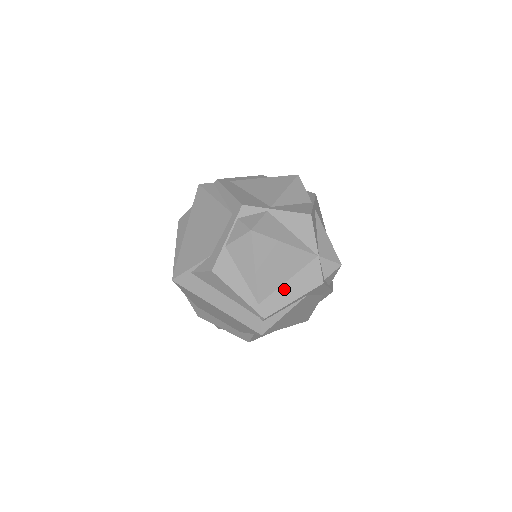
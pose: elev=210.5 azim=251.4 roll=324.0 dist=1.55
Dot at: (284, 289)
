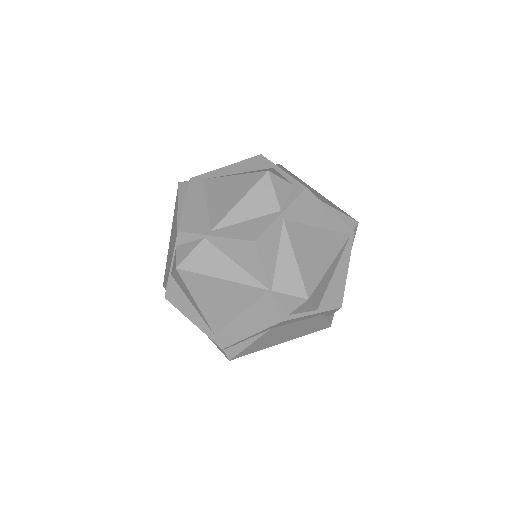
Dot at: (237, 323)
